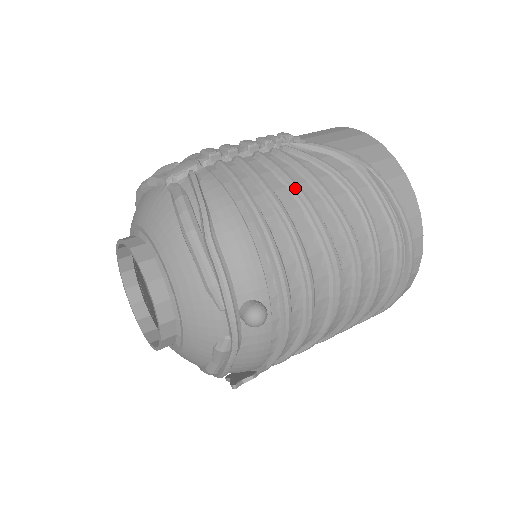
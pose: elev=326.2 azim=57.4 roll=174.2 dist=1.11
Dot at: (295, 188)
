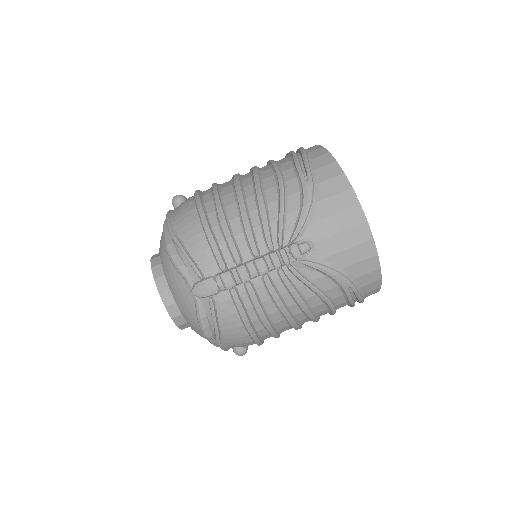
Dot at: (284, 314)
